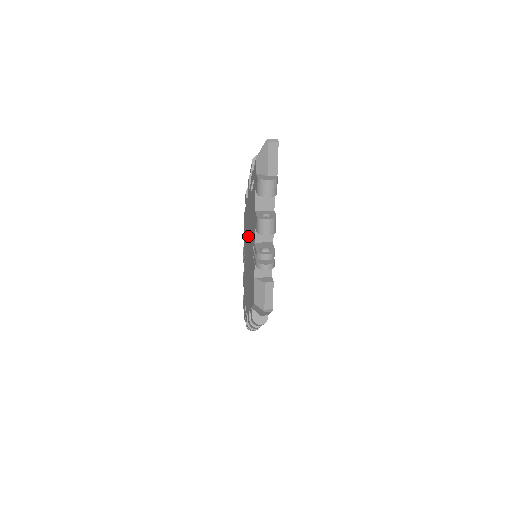
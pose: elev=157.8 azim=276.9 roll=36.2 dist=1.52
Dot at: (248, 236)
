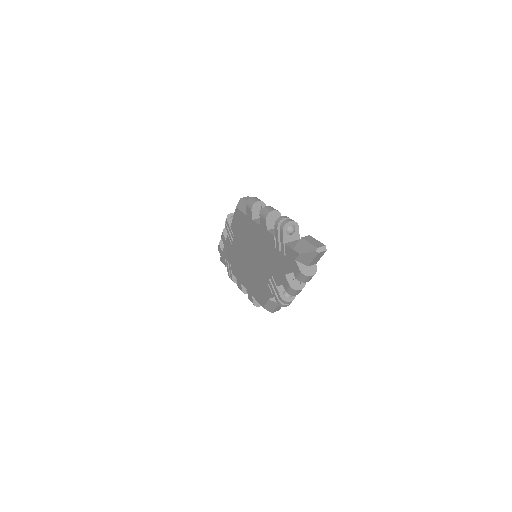
Dot at: (253, 248)
